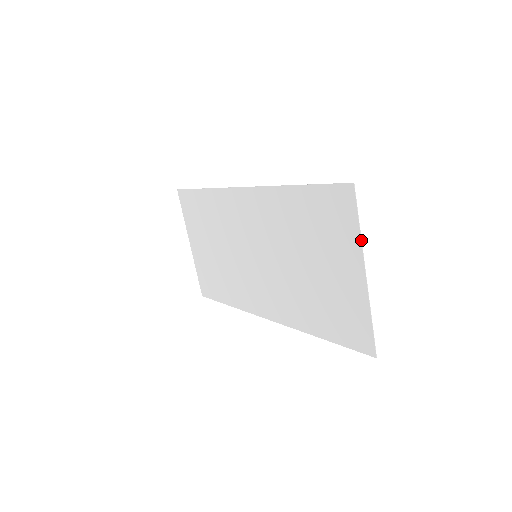
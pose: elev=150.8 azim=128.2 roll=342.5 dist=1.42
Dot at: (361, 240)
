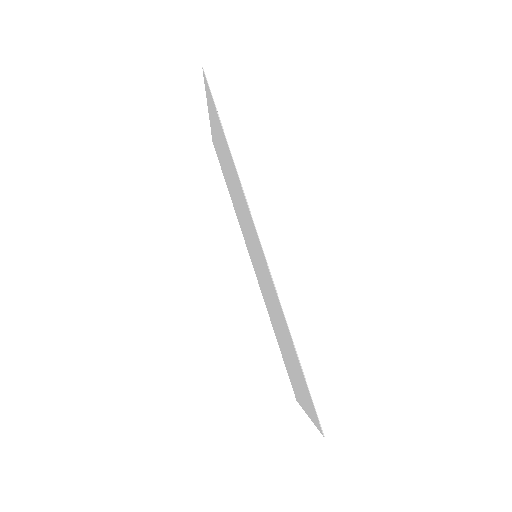
Dot at: occluded
